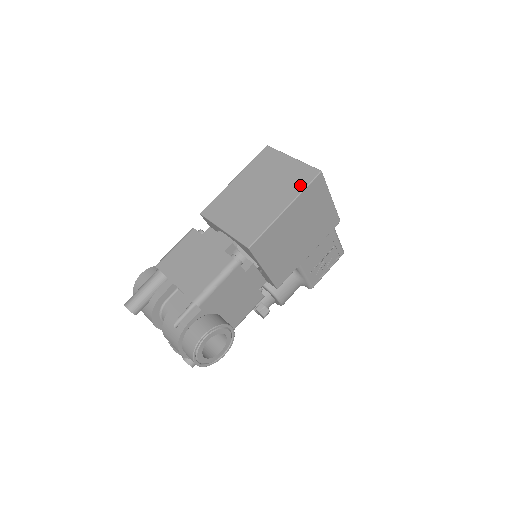
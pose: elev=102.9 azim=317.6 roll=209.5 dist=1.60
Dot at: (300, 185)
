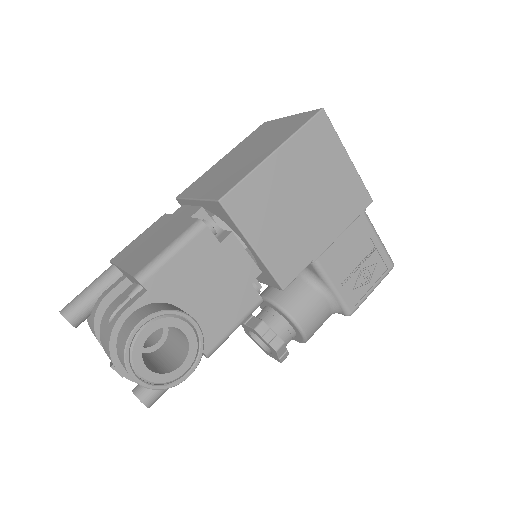
Dot at: (295, 128)
